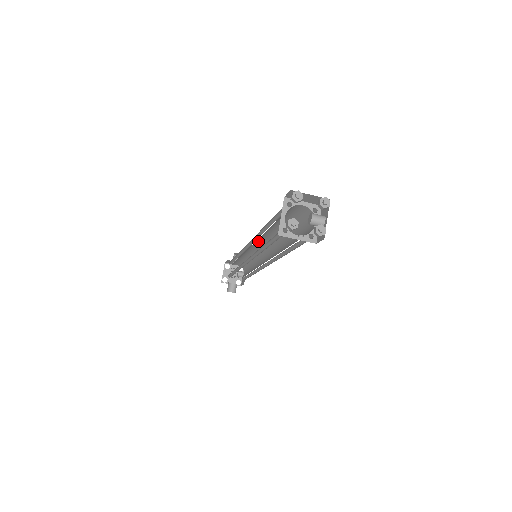
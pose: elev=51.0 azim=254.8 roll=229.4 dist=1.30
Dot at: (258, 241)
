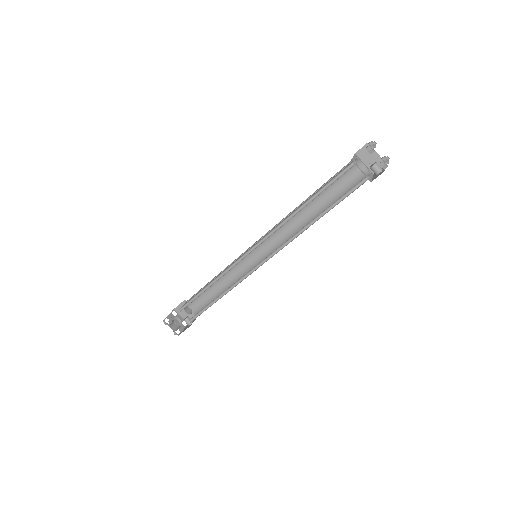
Dot at: (269, 238)
